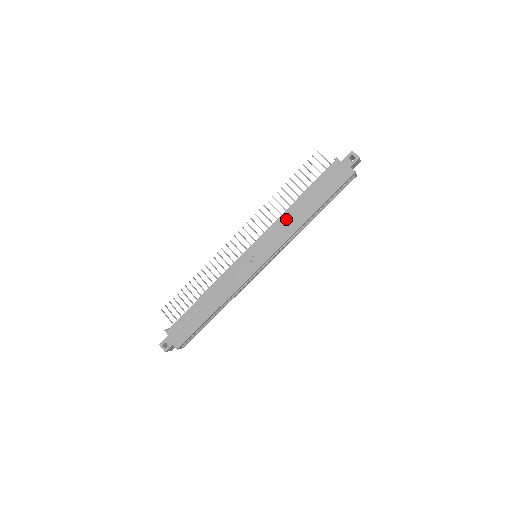
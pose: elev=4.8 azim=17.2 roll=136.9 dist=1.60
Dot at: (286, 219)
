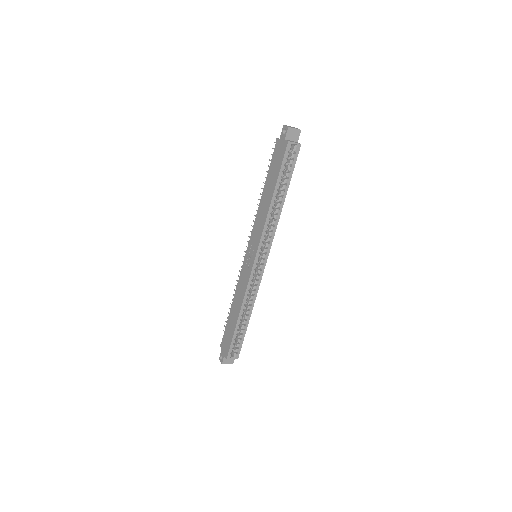
Dot at: (260, 212)
